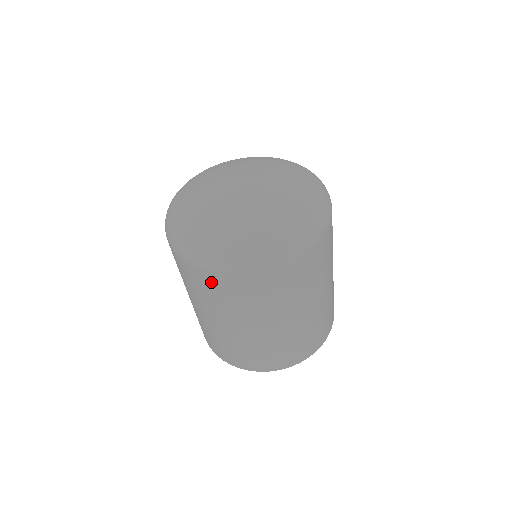
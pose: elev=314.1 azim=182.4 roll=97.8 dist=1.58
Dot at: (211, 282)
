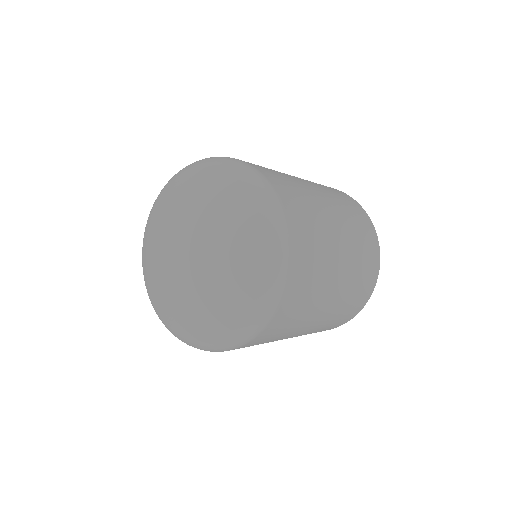
Dot at: occluded
